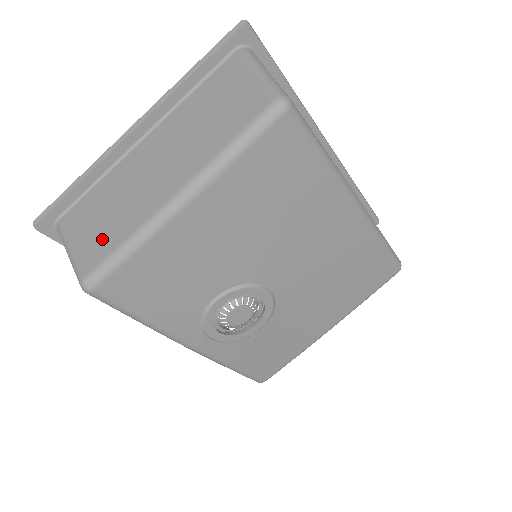
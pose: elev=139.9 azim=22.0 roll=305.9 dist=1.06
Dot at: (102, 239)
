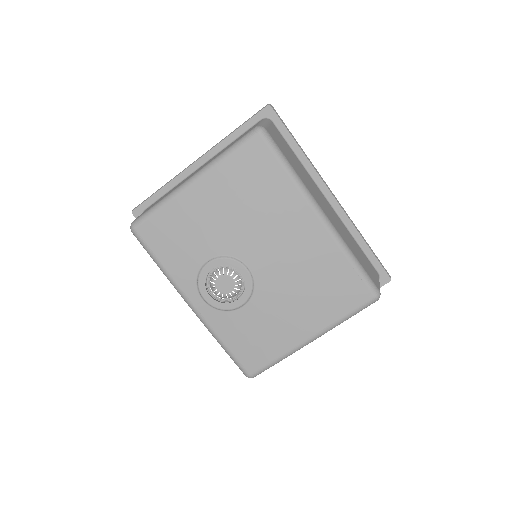
Dot at: occluded
